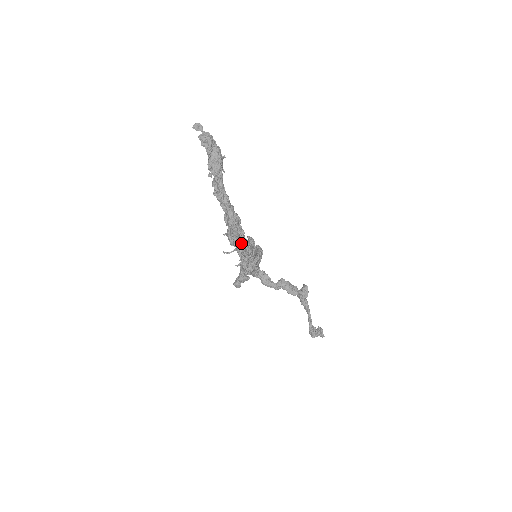
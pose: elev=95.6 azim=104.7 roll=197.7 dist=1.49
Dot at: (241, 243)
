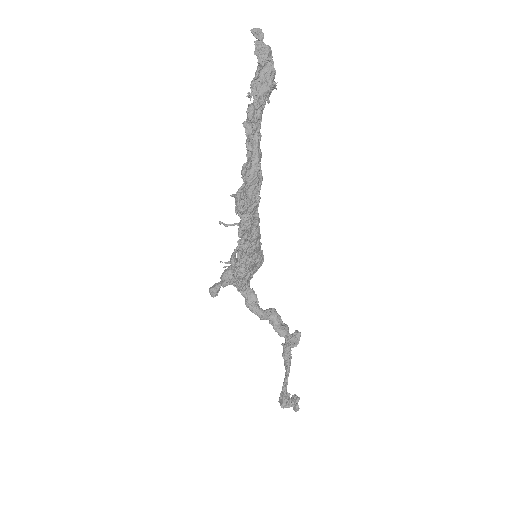
Dot at: (250, 214)
